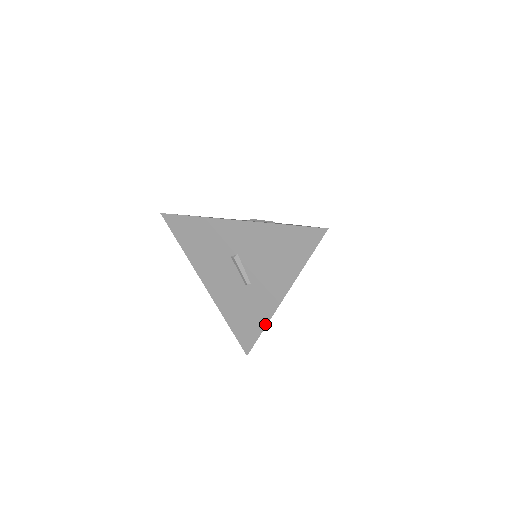
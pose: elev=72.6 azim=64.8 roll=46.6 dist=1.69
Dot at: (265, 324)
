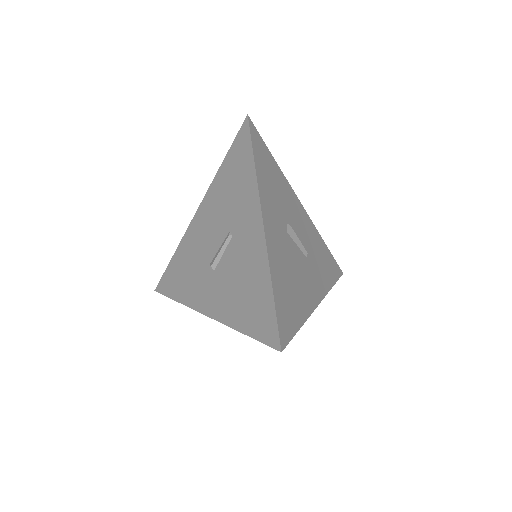
Dot at: (329, 289)
